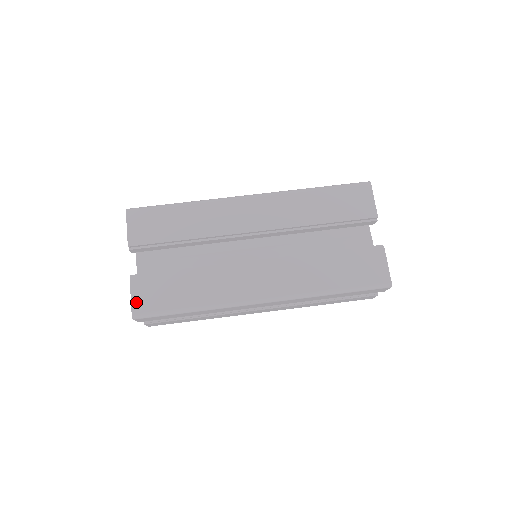
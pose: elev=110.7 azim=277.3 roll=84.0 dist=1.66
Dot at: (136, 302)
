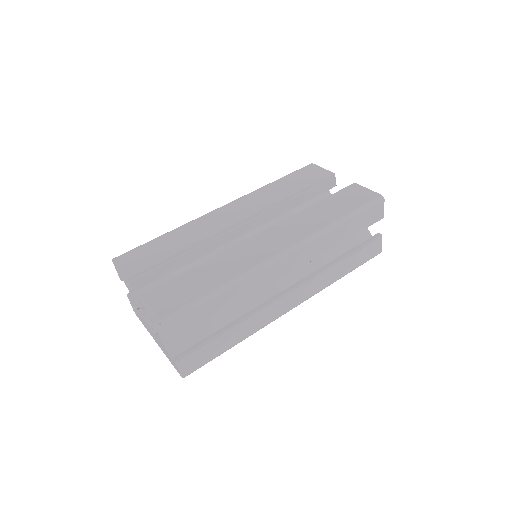
Dot at: (159, 309)
